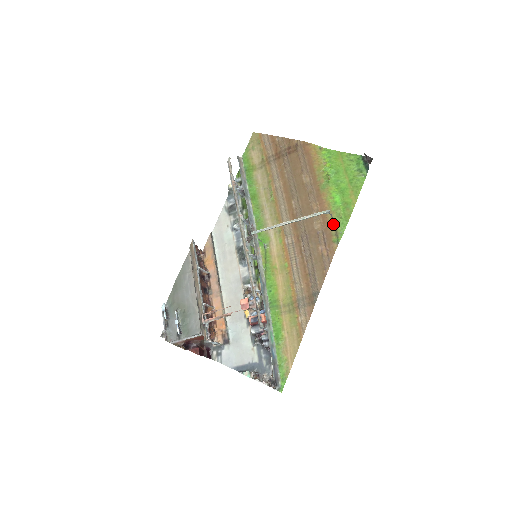
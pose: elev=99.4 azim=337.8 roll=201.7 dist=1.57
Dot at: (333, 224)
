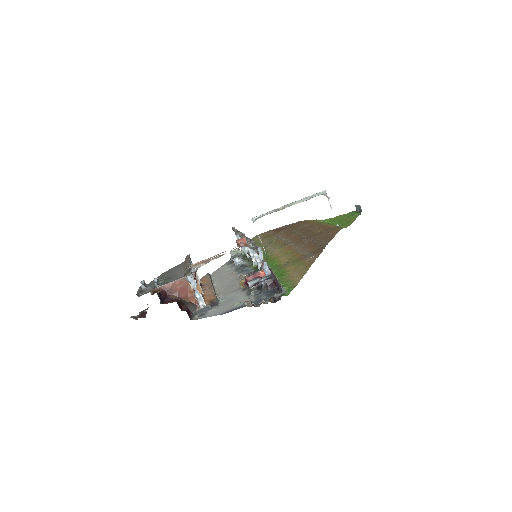
Dot at: (334, 226)
